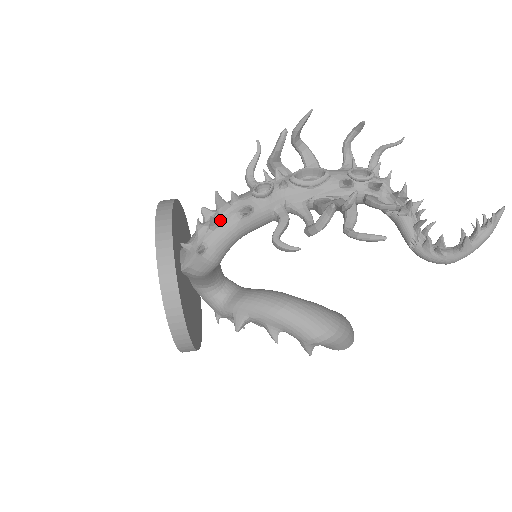
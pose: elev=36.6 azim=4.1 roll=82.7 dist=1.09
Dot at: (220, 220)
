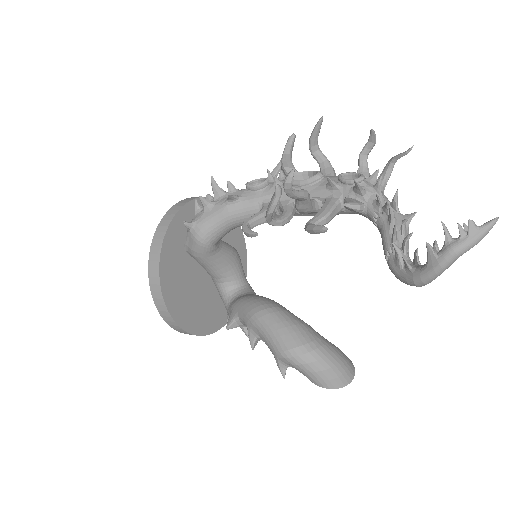
Dot at: (211, 203)
